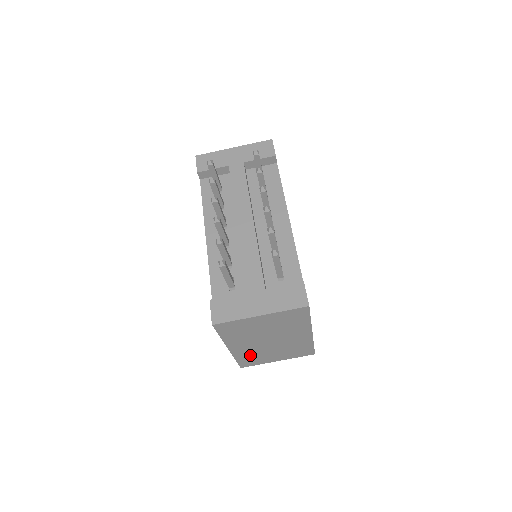
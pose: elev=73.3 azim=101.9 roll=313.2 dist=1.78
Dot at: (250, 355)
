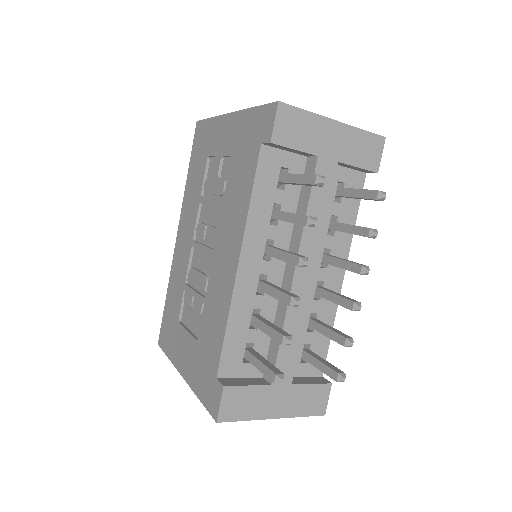
Dot at: occluded
